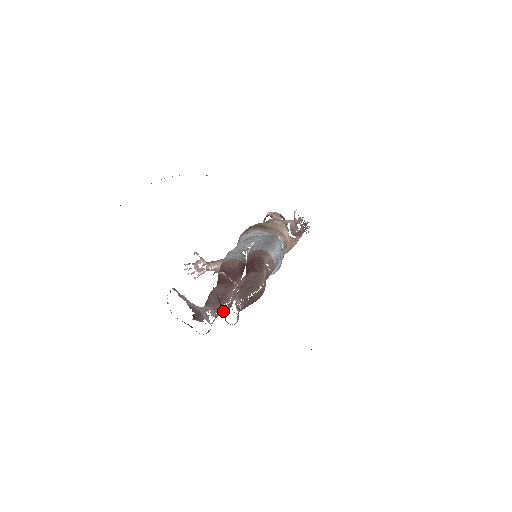
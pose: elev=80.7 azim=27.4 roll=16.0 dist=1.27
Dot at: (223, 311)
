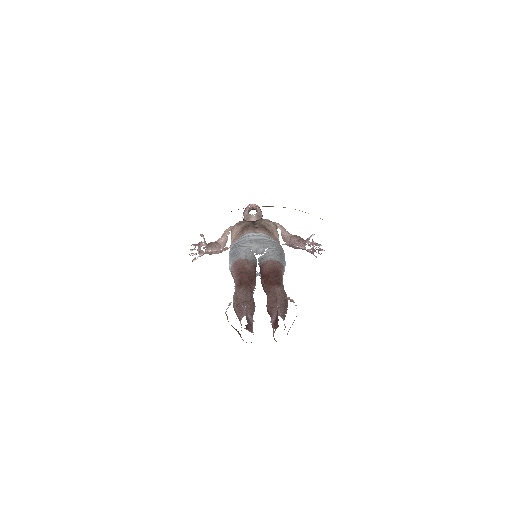
Dot at: occluded
